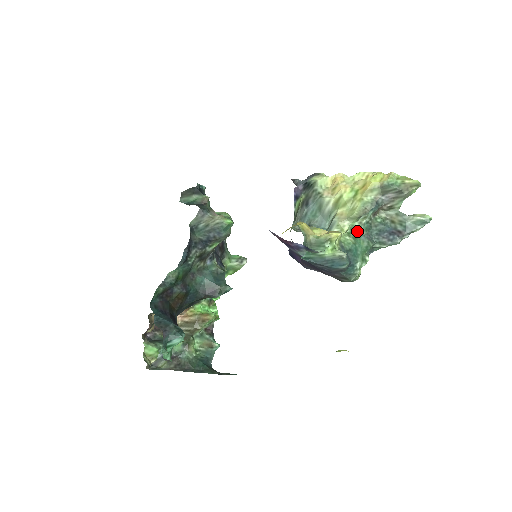
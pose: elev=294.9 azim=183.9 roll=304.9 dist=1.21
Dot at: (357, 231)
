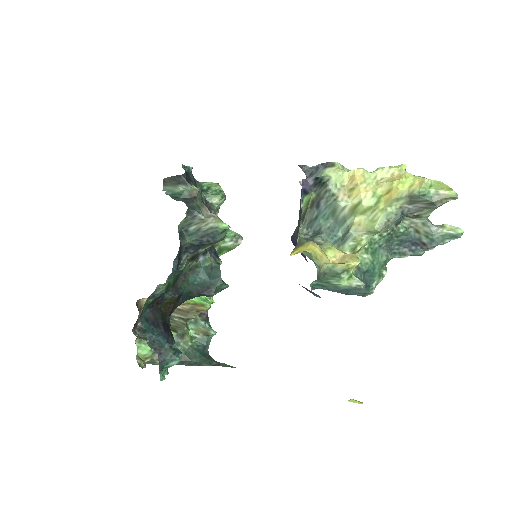
Dot at: (376, 244)
